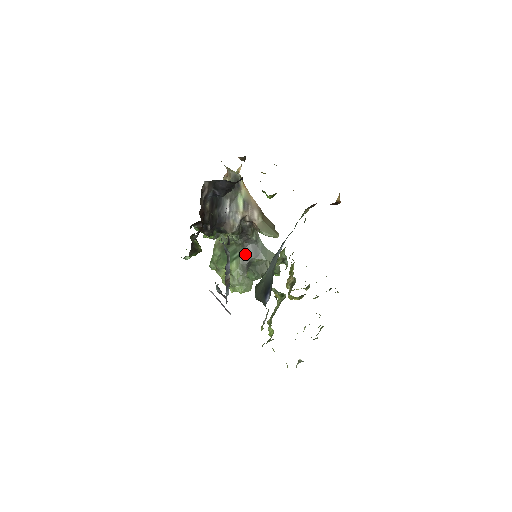
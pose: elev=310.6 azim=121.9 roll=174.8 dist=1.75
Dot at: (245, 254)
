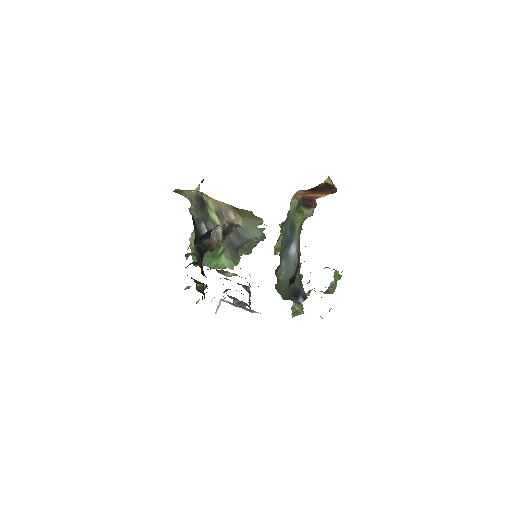
Dot at: (230, 245)
